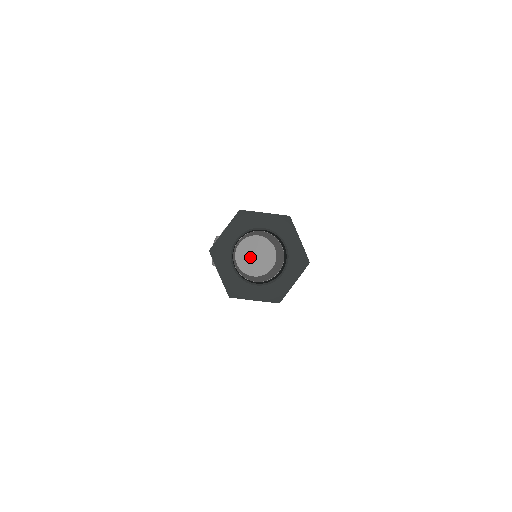
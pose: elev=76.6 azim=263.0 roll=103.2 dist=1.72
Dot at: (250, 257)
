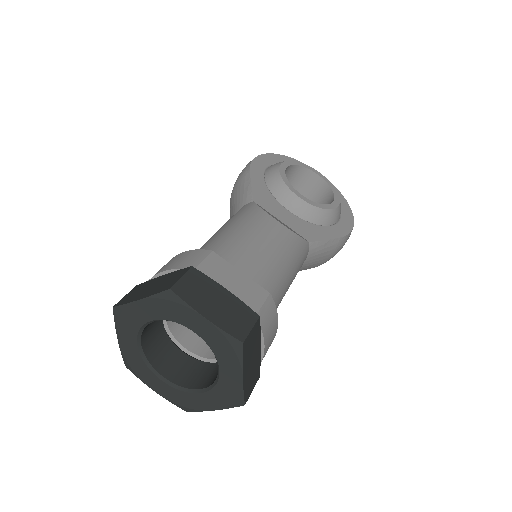
Dot at: occluded
